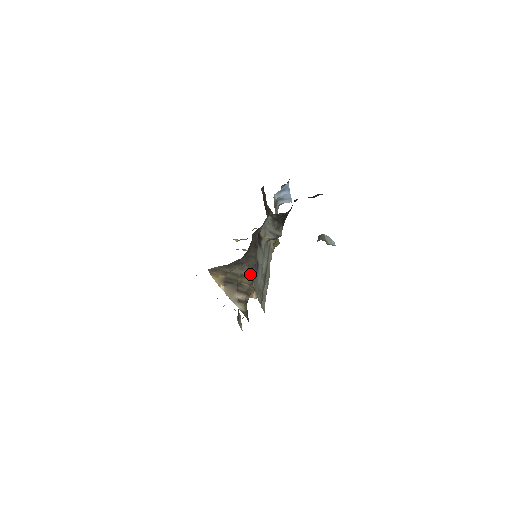
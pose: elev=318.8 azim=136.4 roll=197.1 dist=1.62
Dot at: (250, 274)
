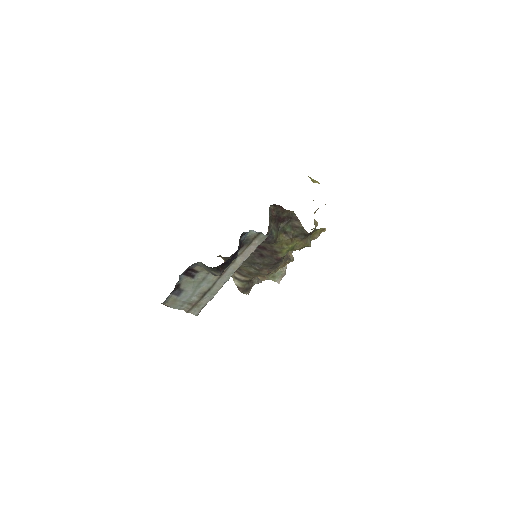
Dot at: (248, 266)
